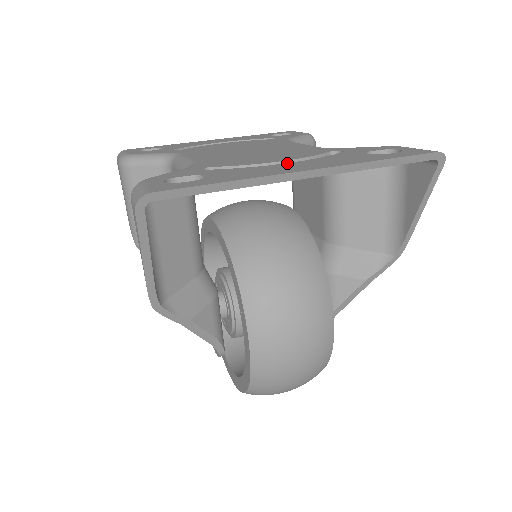
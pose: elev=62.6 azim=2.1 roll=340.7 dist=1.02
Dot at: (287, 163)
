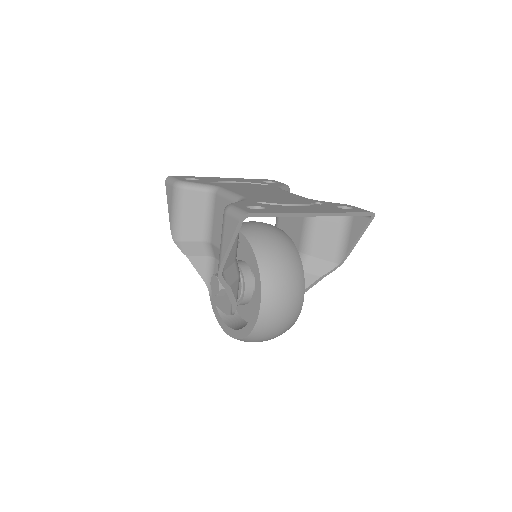
Dot at: (301, 206)
